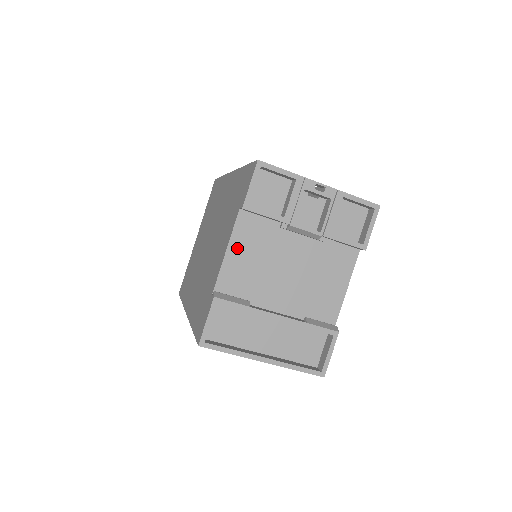
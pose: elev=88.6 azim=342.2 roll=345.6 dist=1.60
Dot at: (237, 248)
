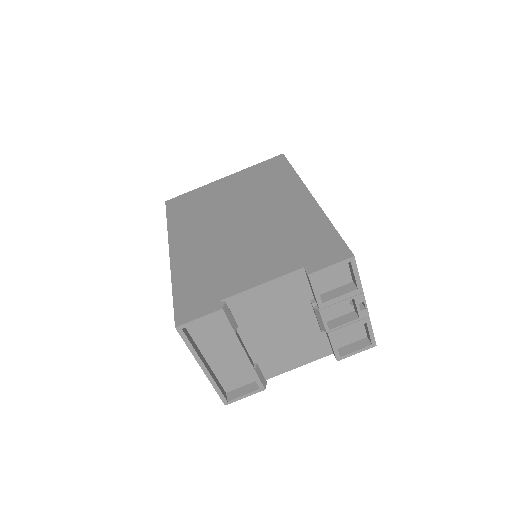
Dot at: (271, 288)
